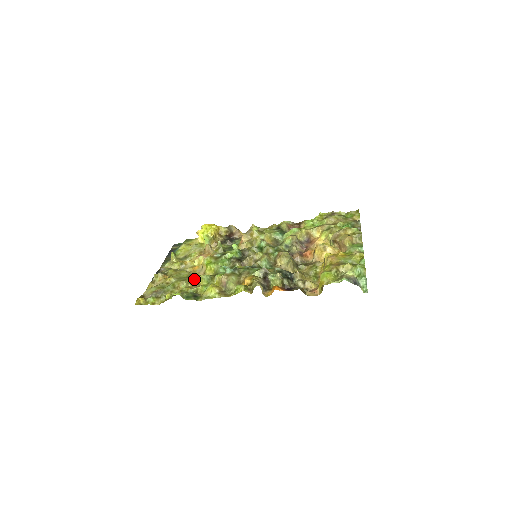
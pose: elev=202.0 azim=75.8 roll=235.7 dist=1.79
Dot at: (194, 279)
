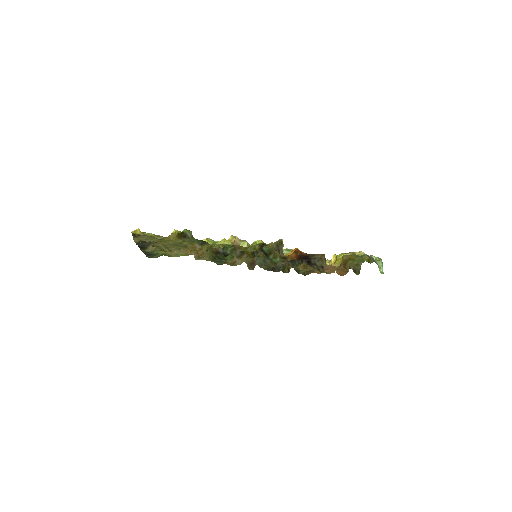
Dot at: occluded
